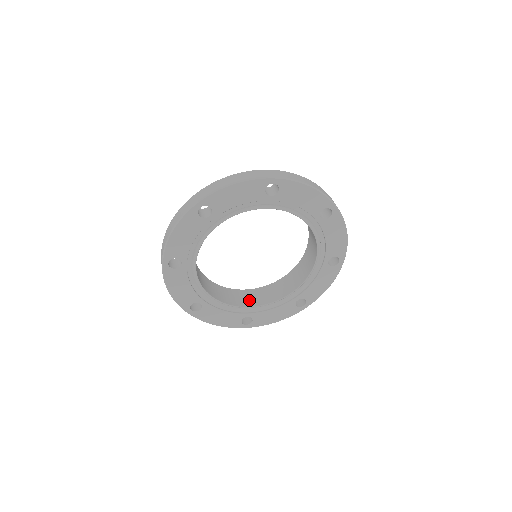
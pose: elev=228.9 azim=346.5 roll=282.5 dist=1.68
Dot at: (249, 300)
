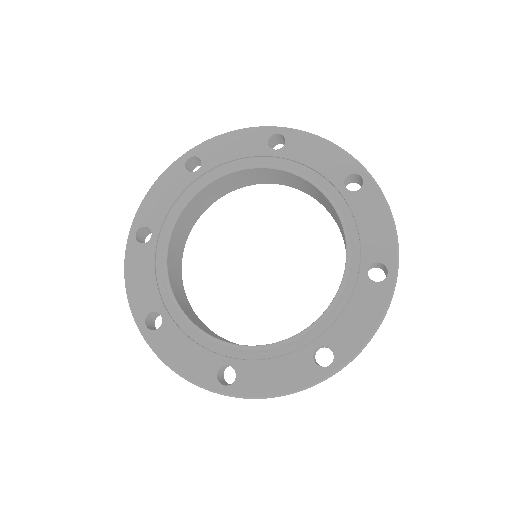
Dot at: (186, 308)
